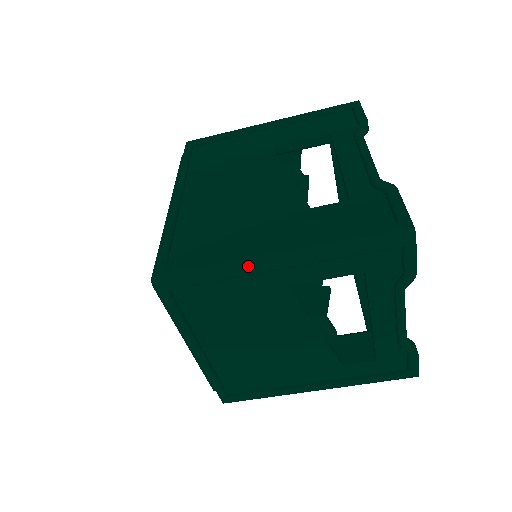
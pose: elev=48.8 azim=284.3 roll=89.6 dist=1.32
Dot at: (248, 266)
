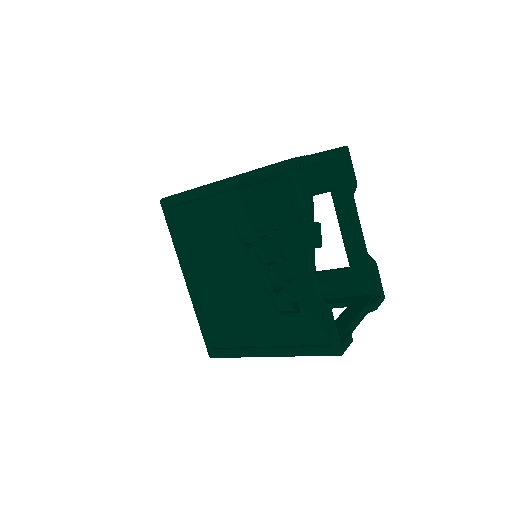
Dot at: occluded
